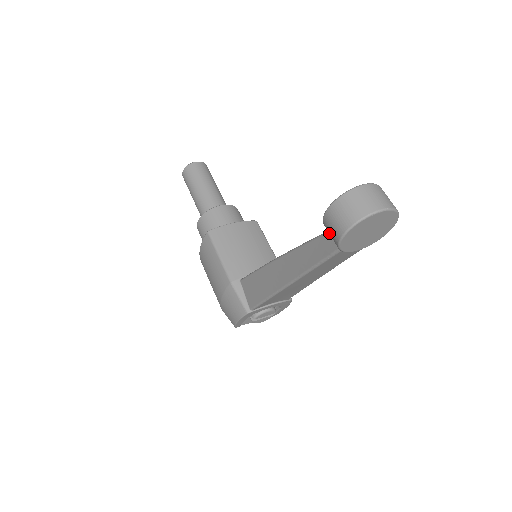
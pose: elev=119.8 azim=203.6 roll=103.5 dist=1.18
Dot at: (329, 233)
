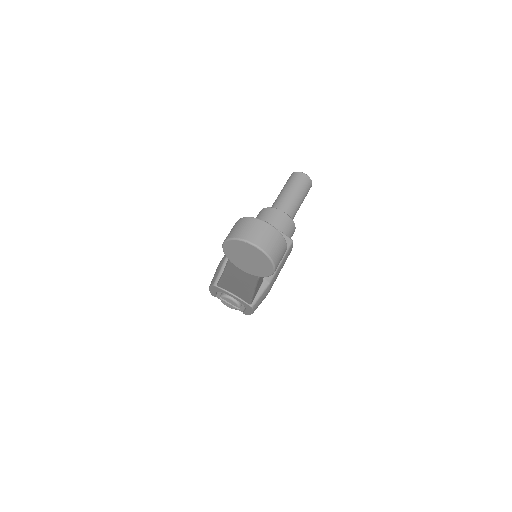
Dot at: occluded
